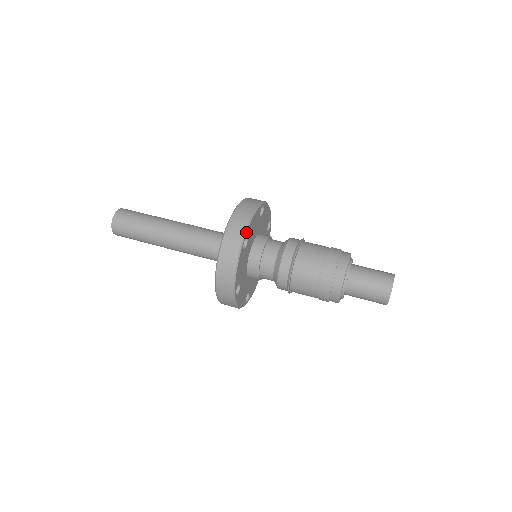
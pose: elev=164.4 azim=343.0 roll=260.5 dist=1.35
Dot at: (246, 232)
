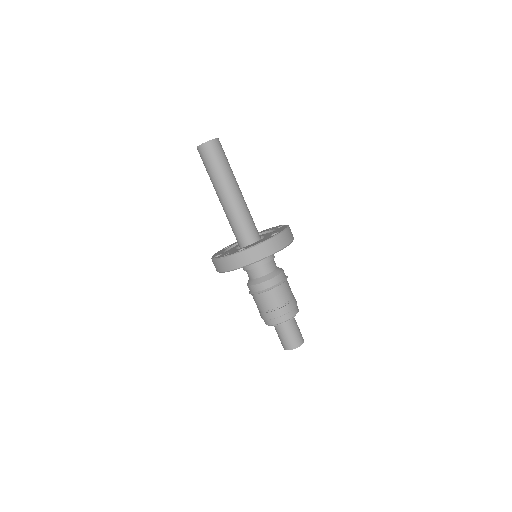
Dot at: occluded
